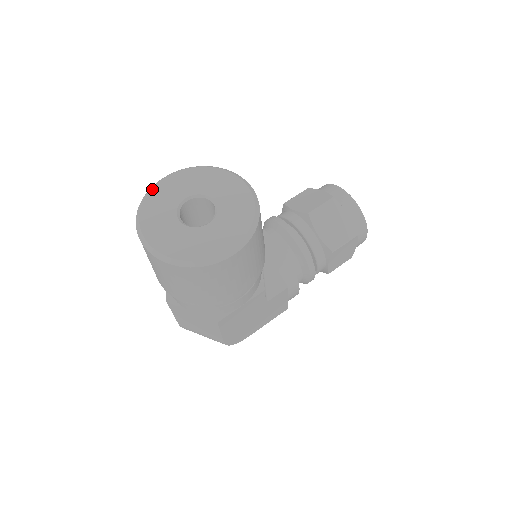
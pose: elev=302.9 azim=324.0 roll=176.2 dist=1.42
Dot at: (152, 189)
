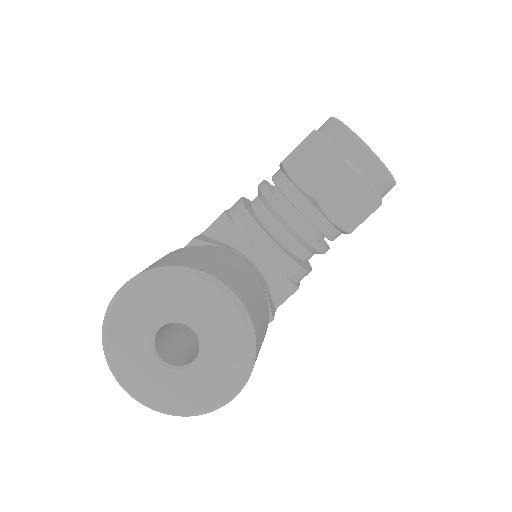
Dot at: (109, 317)
